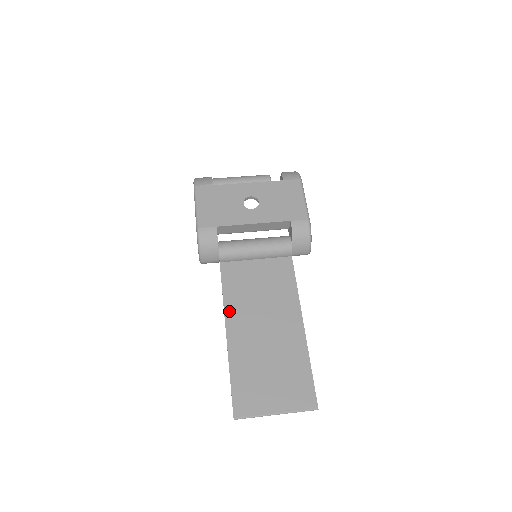
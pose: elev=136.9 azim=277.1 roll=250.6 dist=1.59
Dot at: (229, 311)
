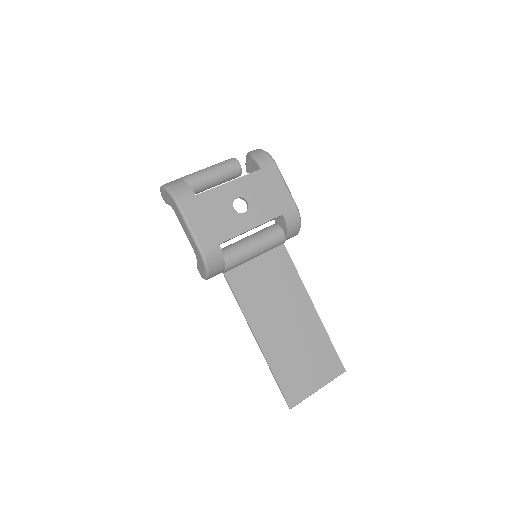
Dot at: (251, 319)
